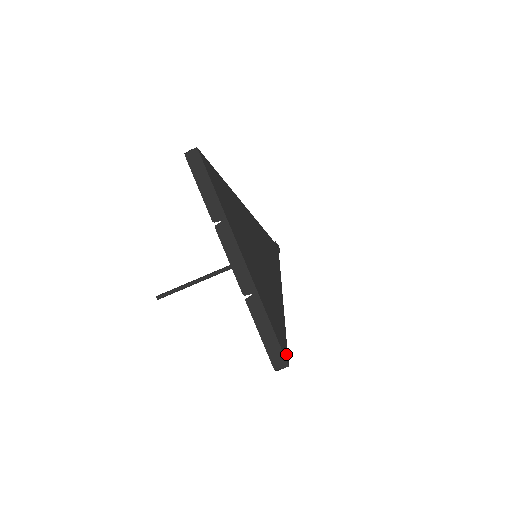
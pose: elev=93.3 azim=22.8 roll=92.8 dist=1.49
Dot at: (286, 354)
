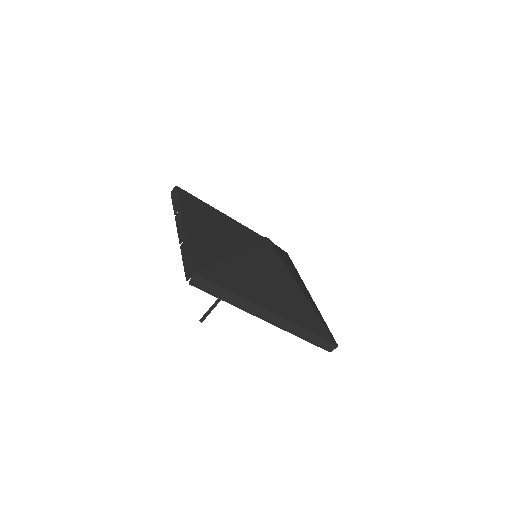
Dot at: (198, 269)
